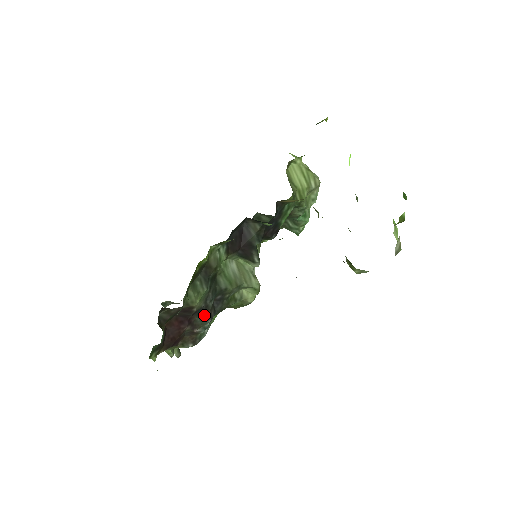
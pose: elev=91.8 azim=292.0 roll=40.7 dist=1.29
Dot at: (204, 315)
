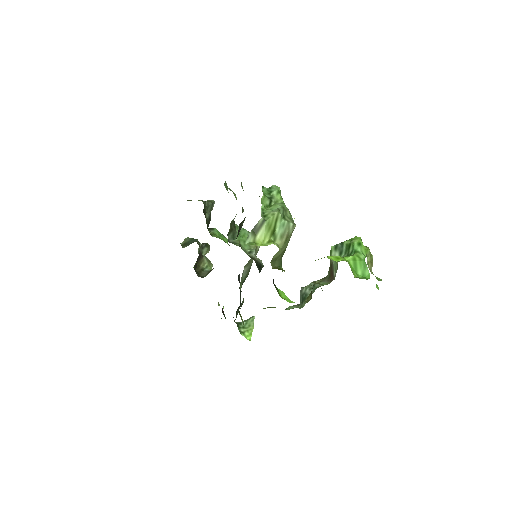
Dot at: occluded
